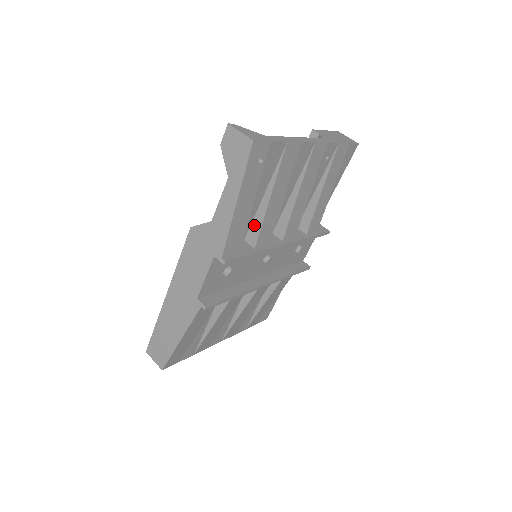
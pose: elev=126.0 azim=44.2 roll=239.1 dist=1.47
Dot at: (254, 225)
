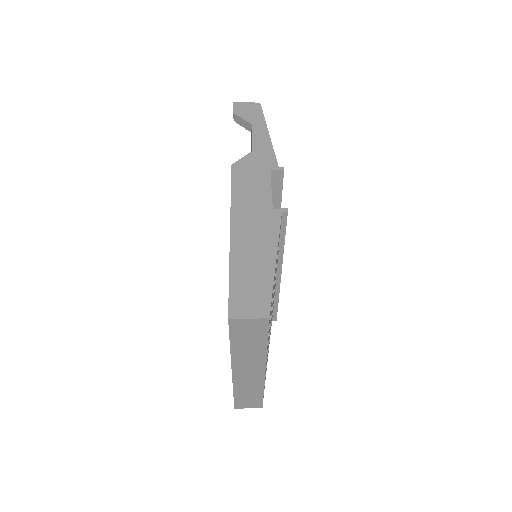
Dot at: occluded
